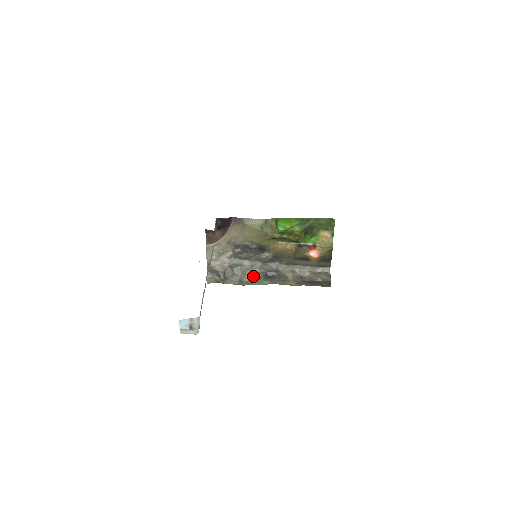
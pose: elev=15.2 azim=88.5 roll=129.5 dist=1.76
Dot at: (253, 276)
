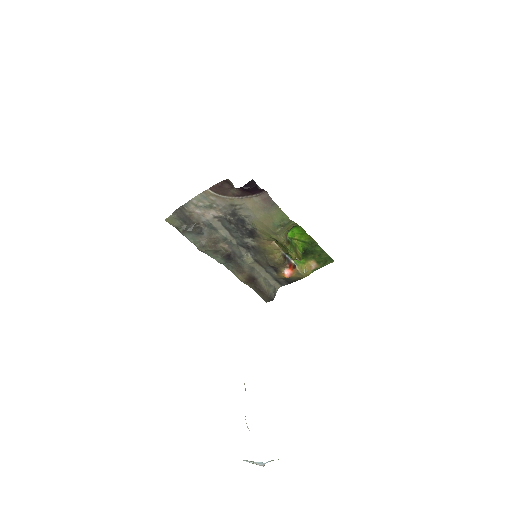
Dot at: (217, 249)
